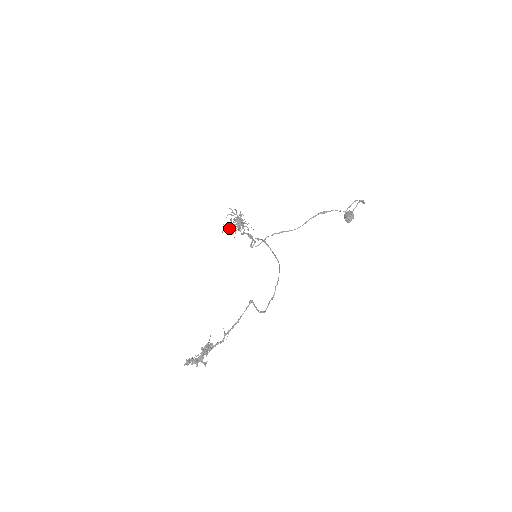
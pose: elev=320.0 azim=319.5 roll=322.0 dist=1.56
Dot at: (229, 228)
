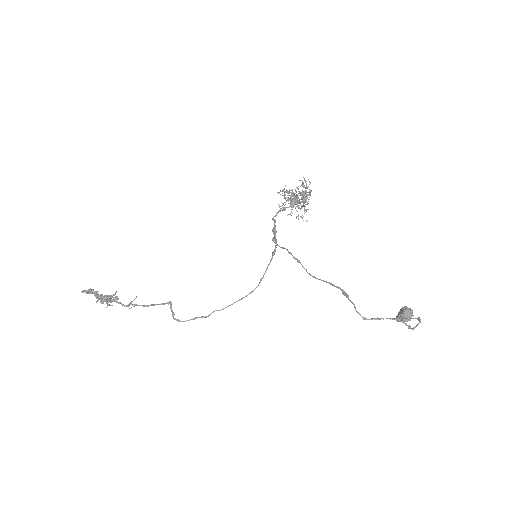
Dot at: (288, 195)
